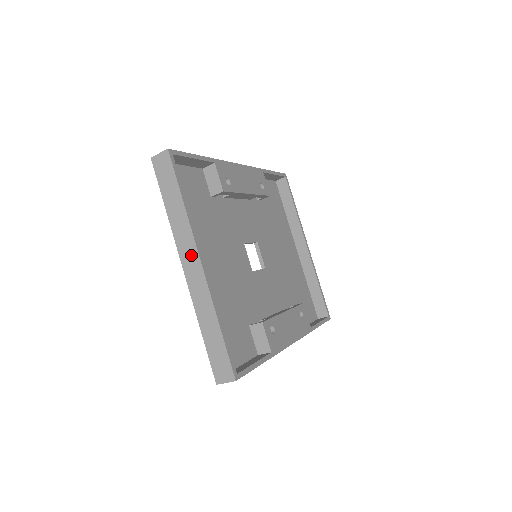
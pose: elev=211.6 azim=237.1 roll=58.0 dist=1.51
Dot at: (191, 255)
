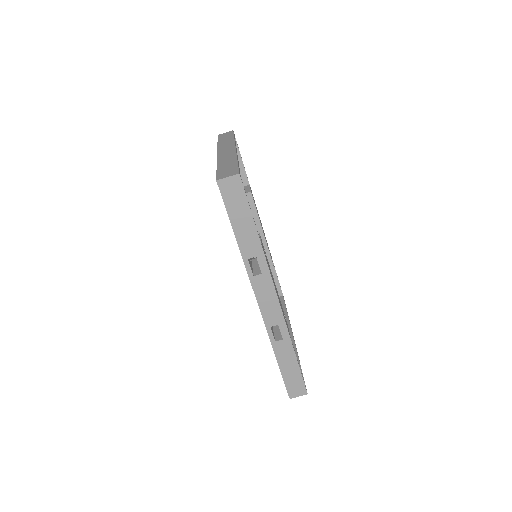
Dot at: (228, 148)
